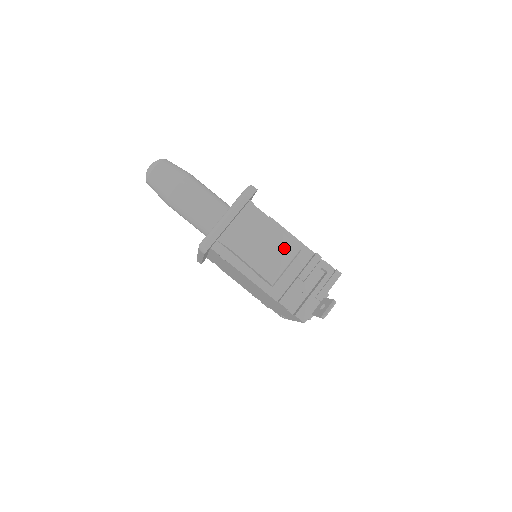
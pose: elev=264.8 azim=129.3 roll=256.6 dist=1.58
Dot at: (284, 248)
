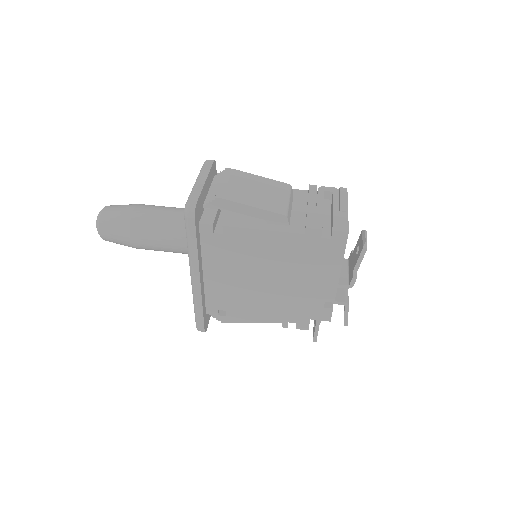
Dot at: (274, 187)
